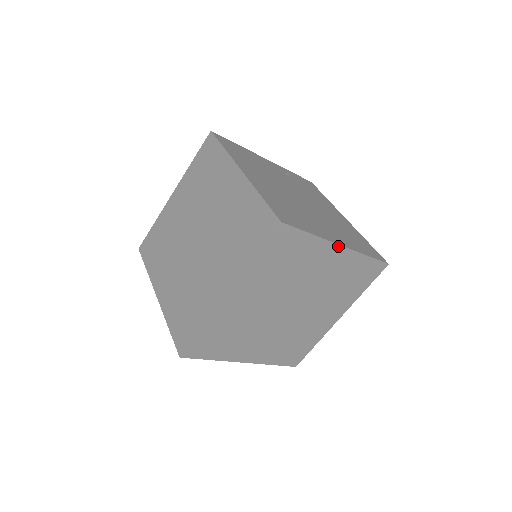
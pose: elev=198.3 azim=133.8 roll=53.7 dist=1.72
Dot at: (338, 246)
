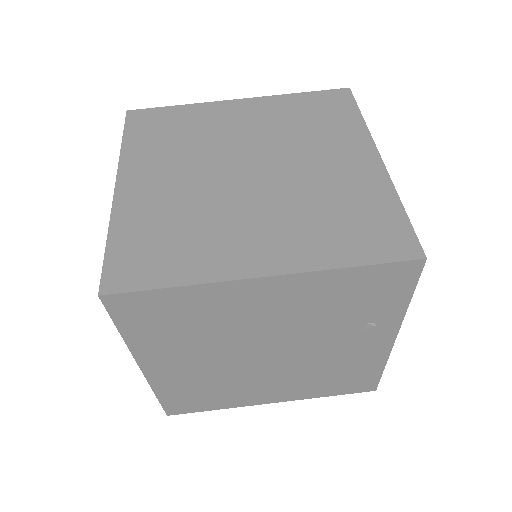
Dot at: occluded
